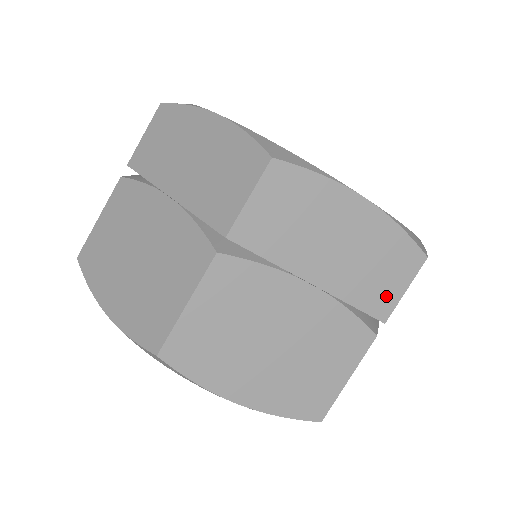
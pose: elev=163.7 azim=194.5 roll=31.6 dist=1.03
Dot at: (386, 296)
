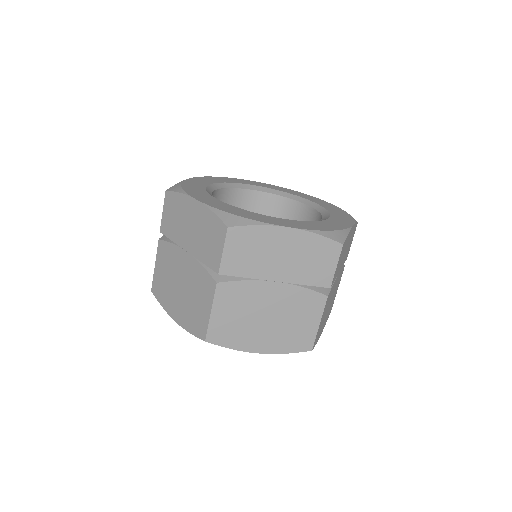
Dot at: (349, 249)
